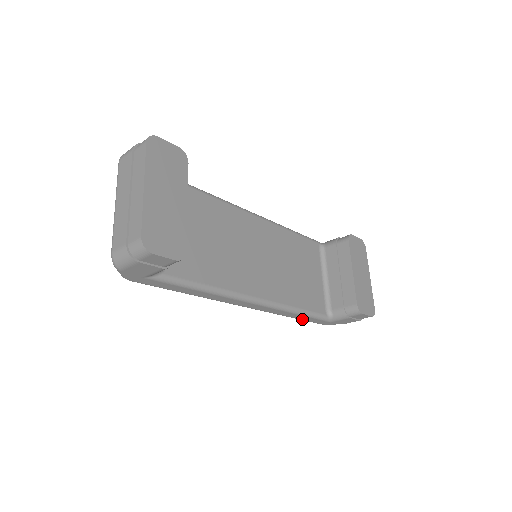
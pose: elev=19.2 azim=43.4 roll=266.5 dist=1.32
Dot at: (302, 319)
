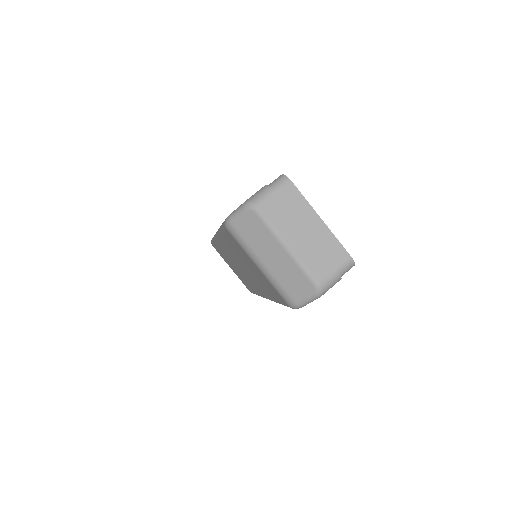
Dot at: occluded
